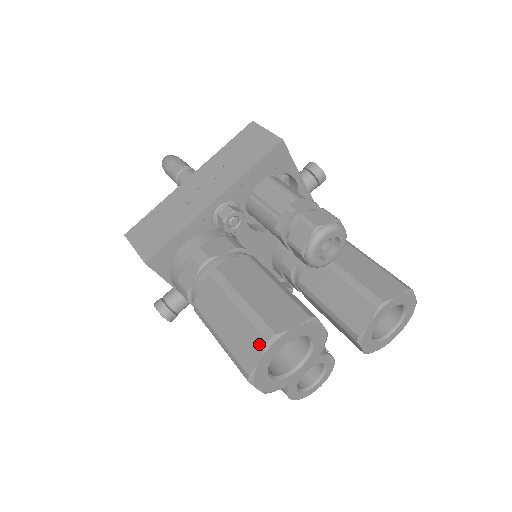
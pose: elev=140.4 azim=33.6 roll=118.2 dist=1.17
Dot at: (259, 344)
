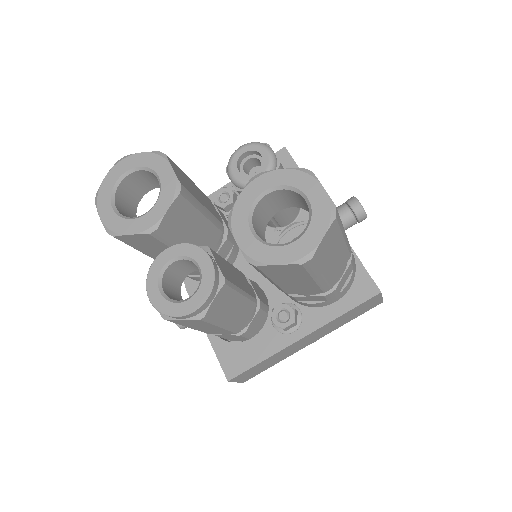
Dot at: occluded
